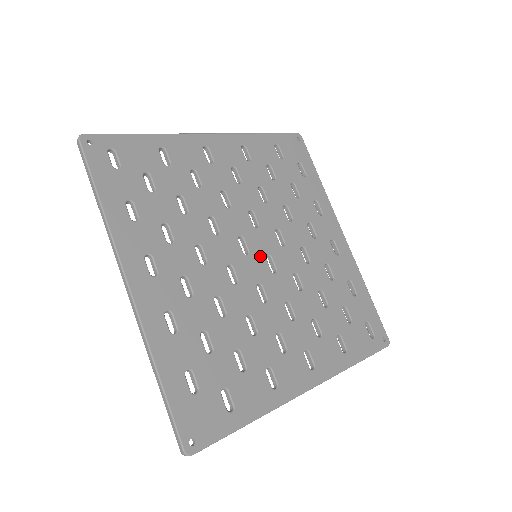
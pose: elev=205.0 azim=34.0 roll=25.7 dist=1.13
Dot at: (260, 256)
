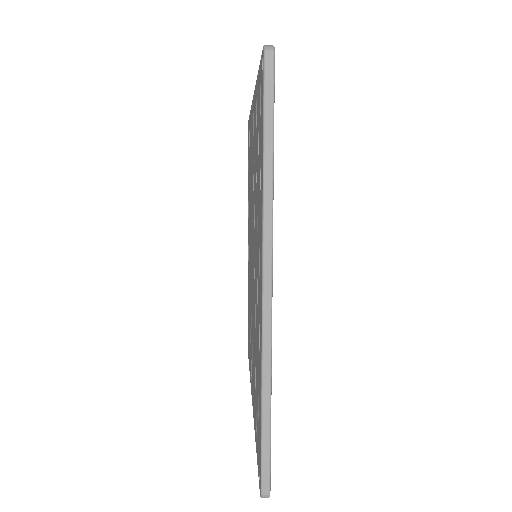
Dot at: occluded
